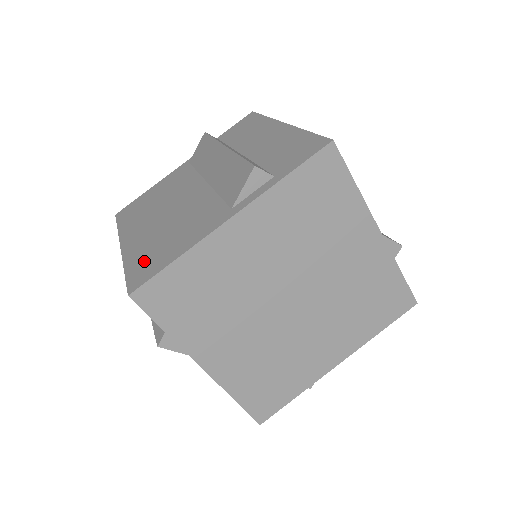
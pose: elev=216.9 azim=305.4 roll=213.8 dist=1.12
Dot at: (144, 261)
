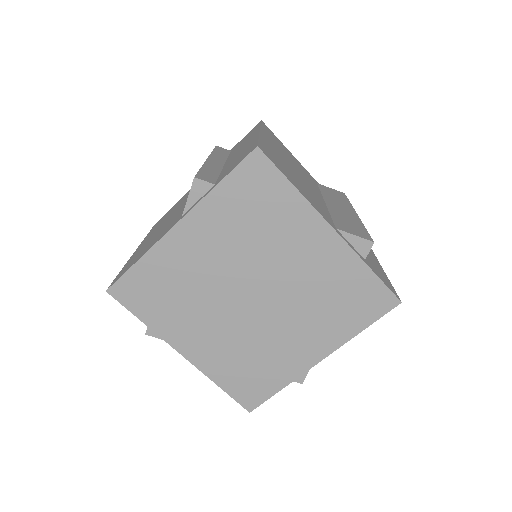
Dot at: (130, 263)
